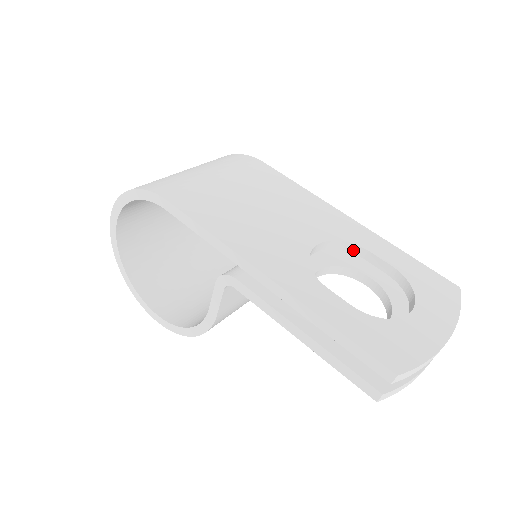
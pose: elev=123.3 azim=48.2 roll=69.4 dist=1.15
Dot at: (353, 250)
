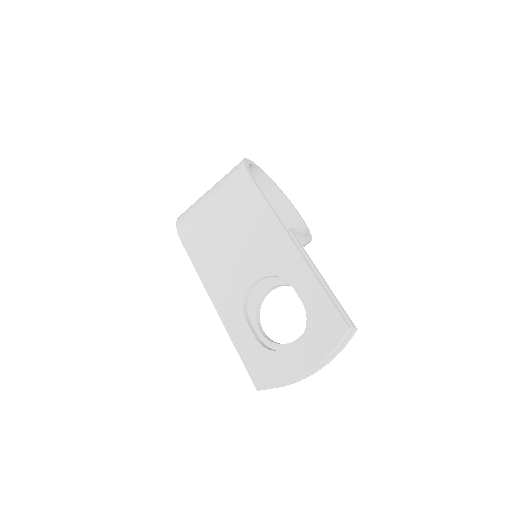
Dot at: (287, 280)
